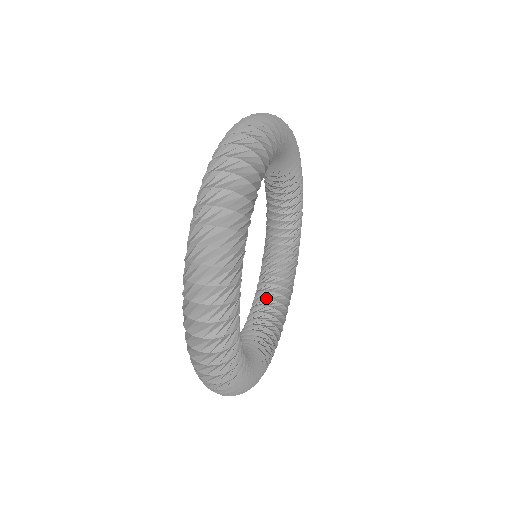
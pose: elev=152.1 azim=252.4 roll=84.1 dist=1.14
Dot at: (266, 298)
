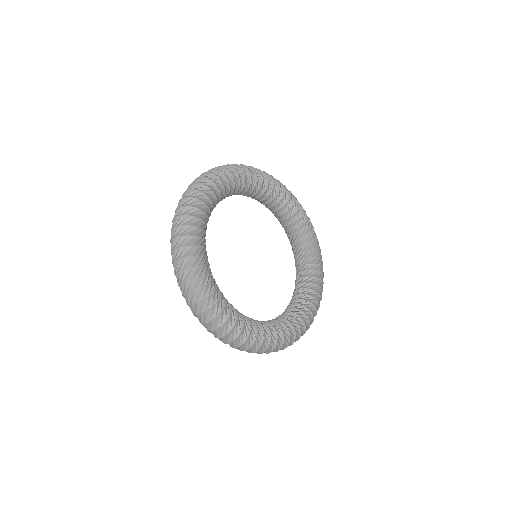
Dot at: (277, 317)
